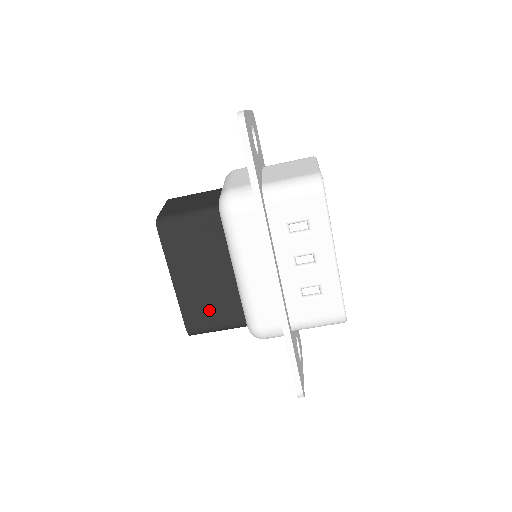
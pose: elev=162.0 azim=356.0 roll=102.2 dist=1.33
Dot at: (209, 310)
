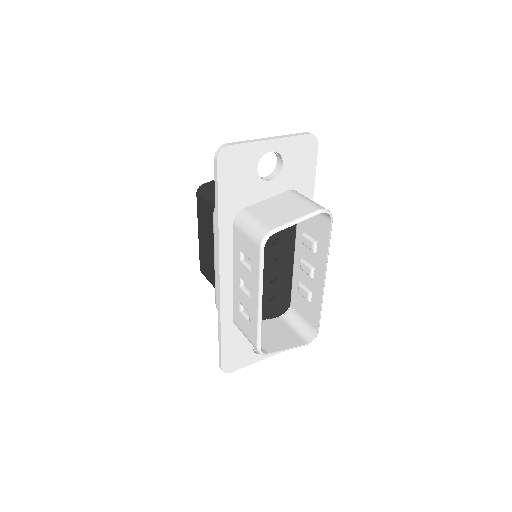
Dot at: (209, 268)
